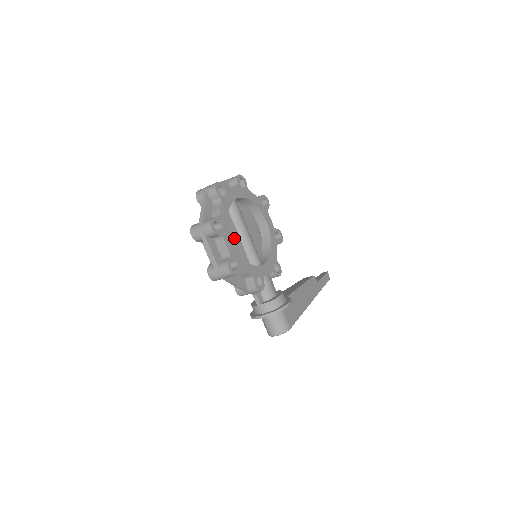
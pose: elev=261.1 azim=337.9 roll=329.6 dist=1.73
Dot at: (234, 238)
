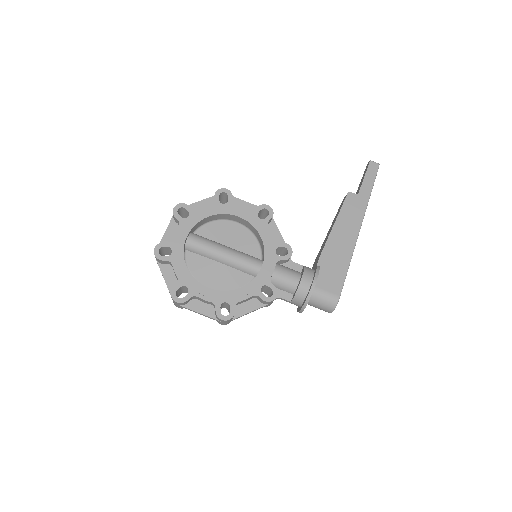
Dot at: (216, 271)
